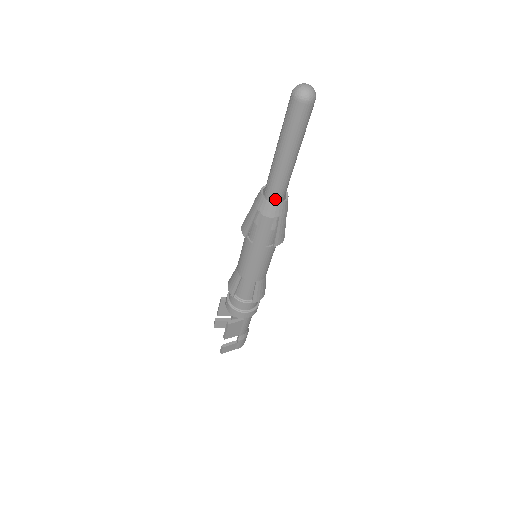
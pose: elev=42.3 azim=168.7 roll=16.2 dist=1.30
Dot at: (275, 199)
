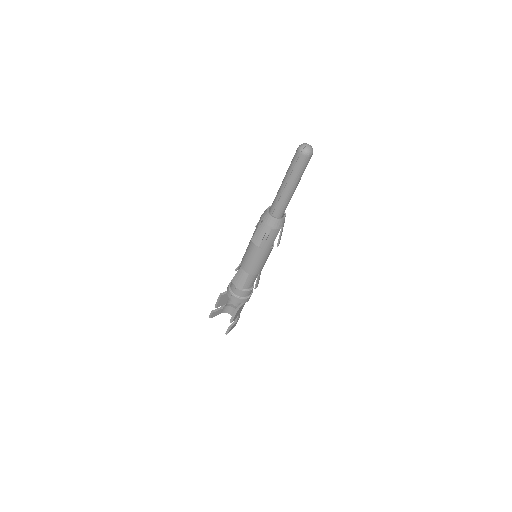
Dot at: (281, 216)
